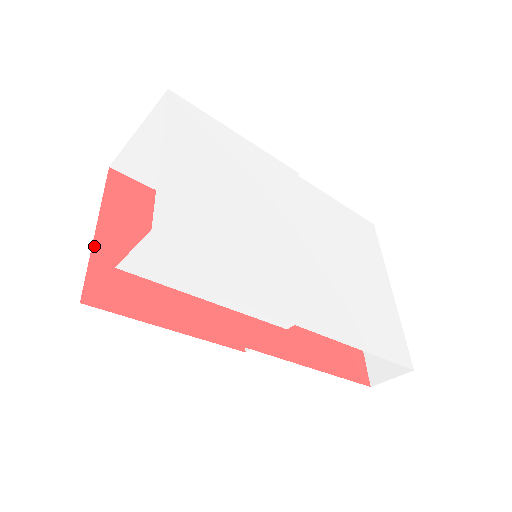
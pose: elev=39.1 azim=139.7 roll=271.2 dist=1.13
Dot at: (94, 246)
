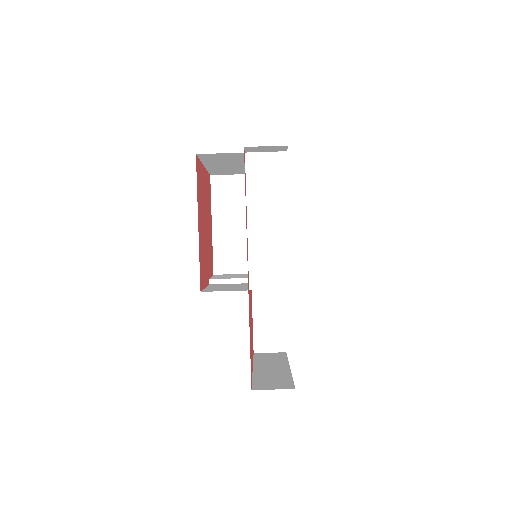
Dot at: (202, 164)
